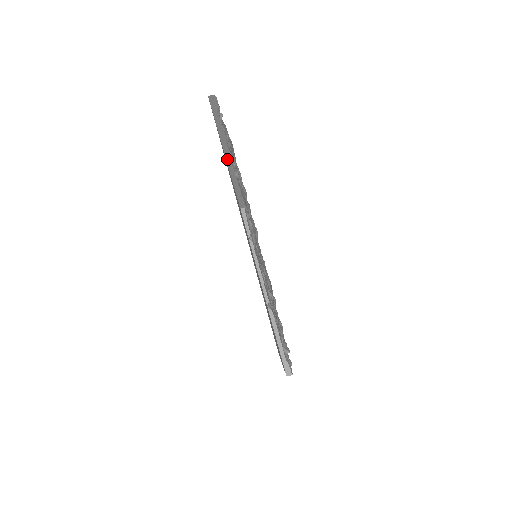
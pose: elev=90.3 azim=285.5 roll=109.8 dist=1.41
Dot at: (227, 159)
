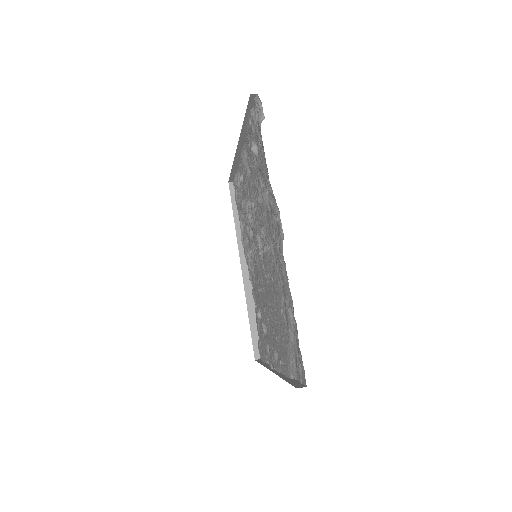
Dot at: (241, 261)
